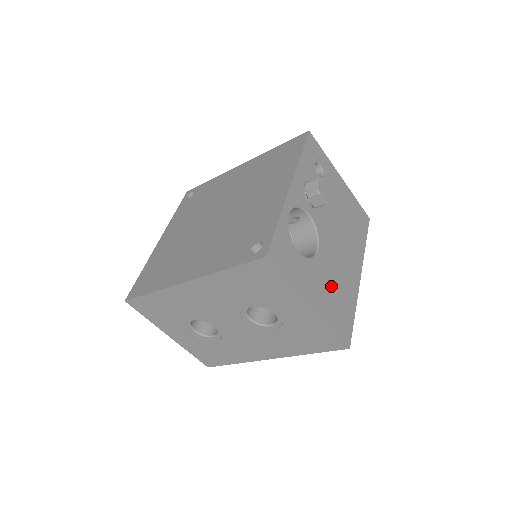
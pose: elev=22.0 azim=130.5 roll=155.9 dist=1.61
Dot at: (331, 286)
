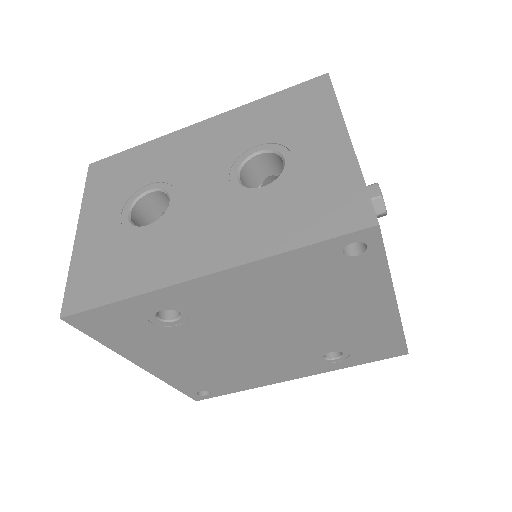
Dot at: occluded
